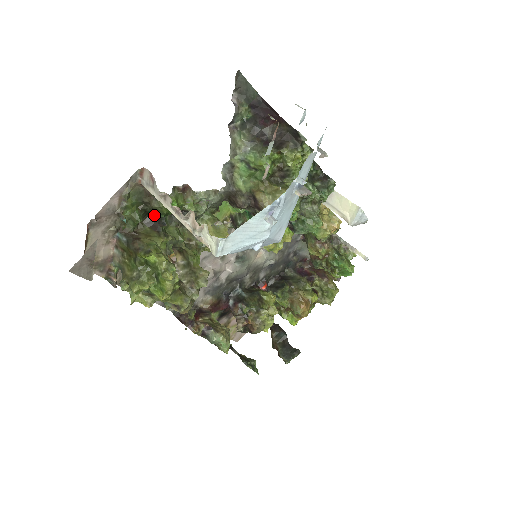
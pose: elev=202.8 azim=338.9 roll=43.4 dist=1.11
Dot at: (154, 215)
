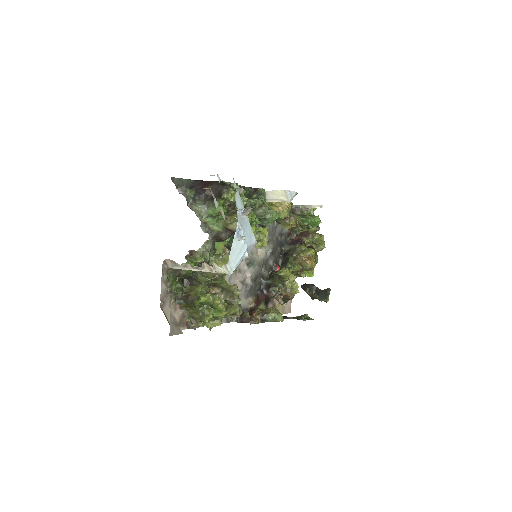
Dot at: (186, 278)
